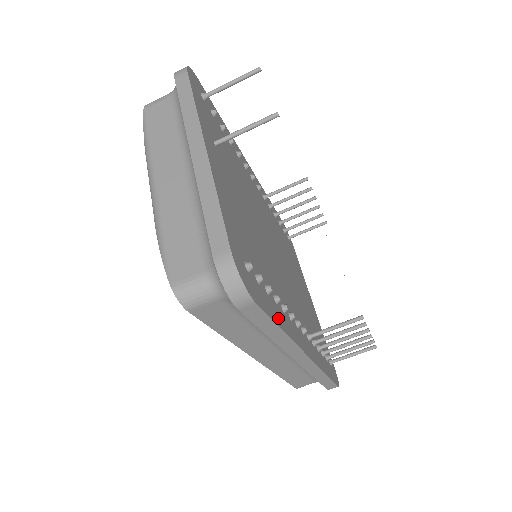
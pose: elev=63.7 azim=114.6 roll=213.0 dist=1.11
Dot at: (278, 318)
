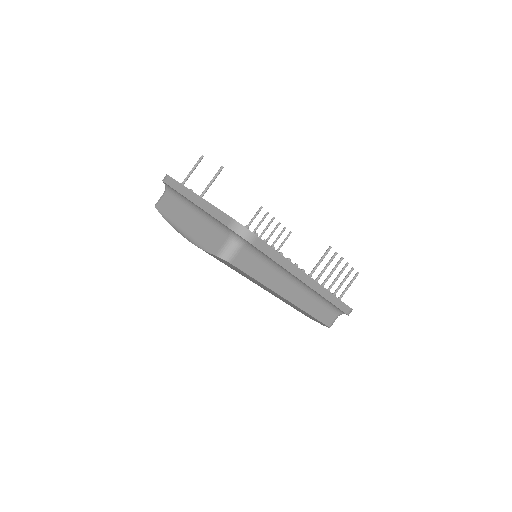
Dot at: occluded
